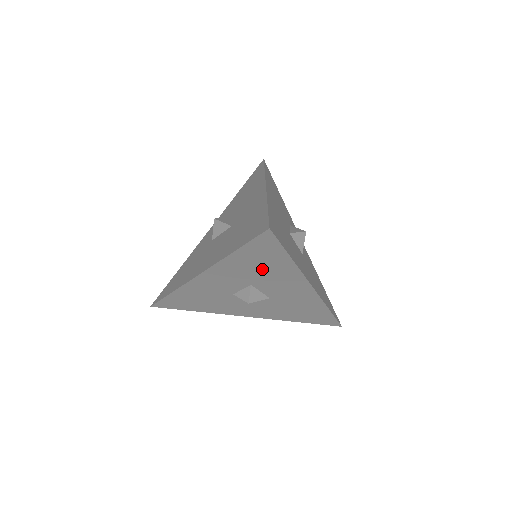
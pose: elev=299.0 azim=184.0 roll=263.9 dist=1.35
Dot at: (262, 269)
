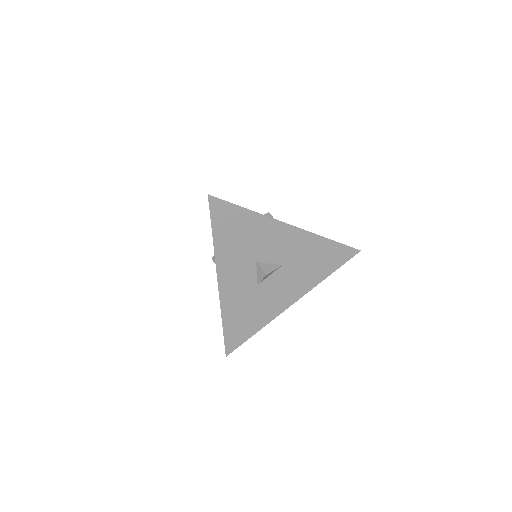
Dot at: (245, 238)
